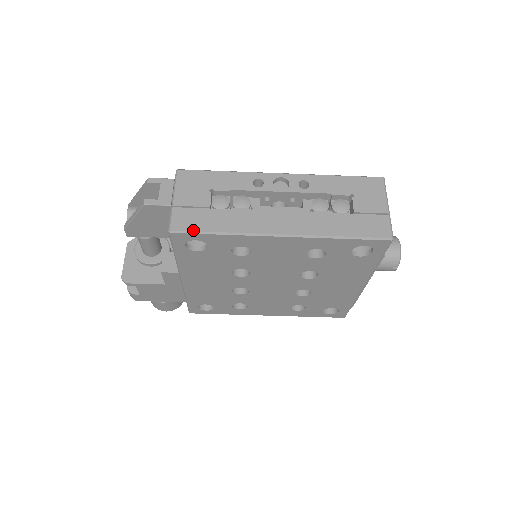
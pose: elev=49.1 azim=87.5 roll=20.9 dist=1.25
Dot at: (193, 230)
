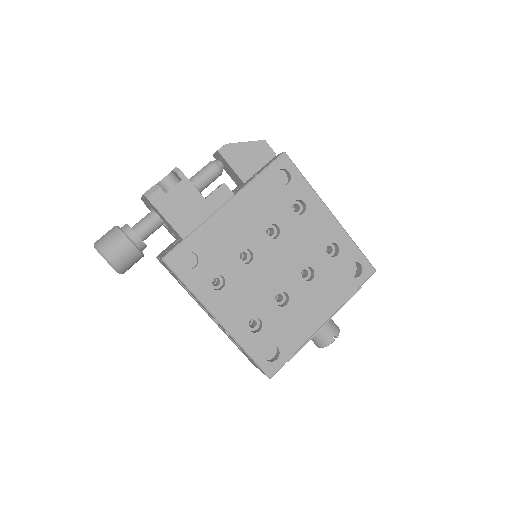
Dot at: (295, 165)
